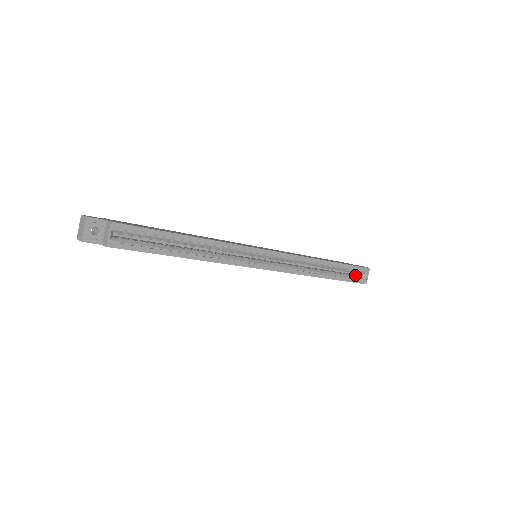
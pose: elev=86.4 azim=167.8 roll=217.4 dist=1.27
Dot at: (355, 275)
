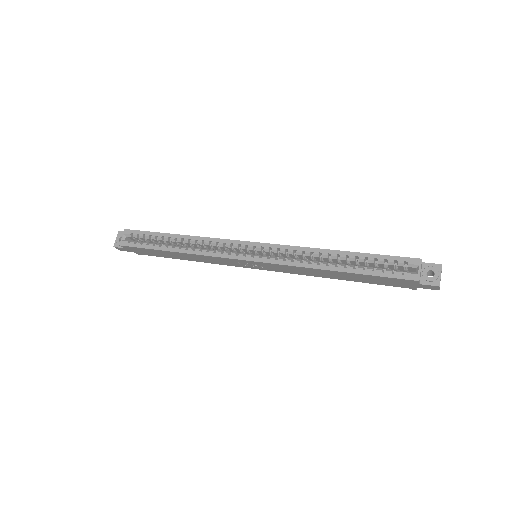
Dot at: occluded
